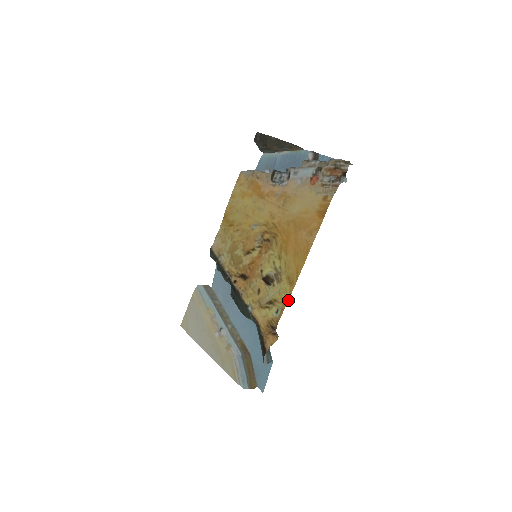
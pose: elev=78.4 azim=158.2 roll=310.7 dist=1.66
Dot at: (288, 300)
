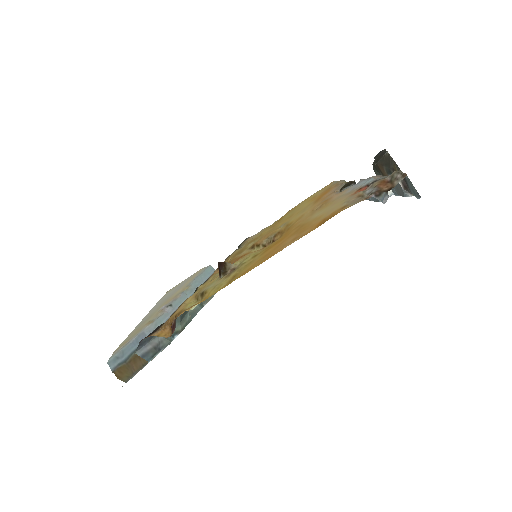
Dot at: occluded
